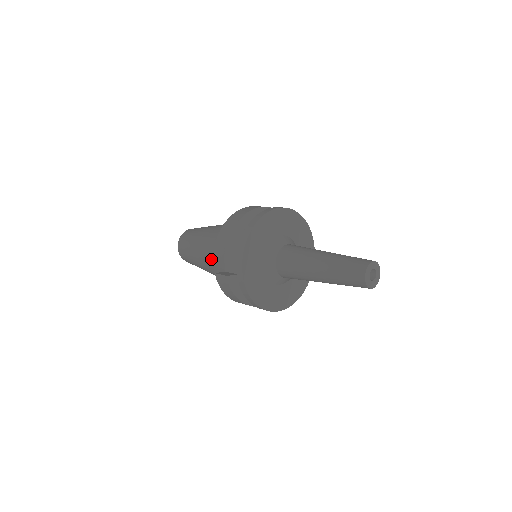
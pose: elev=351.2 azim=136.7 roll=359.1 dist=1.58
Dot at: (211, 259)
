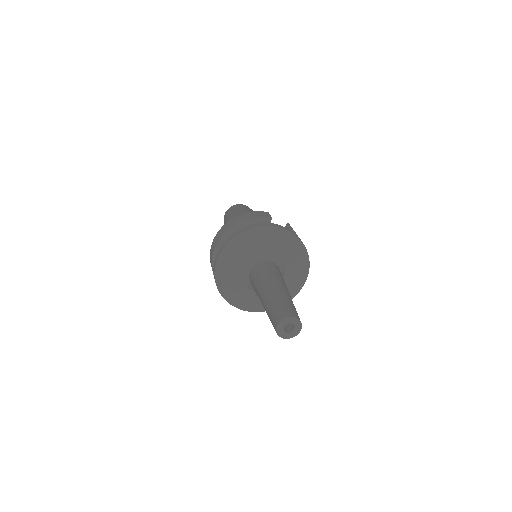
Dot at: occluded
